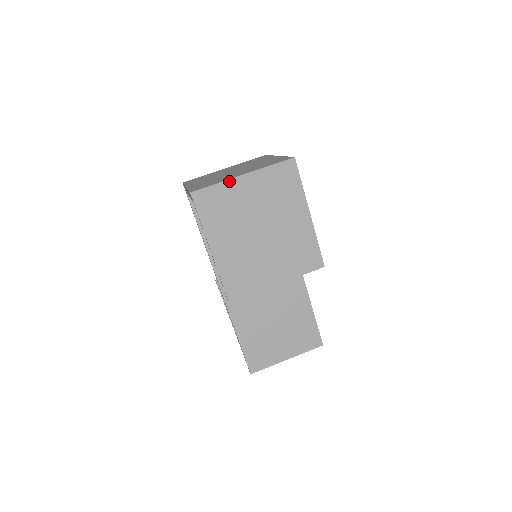
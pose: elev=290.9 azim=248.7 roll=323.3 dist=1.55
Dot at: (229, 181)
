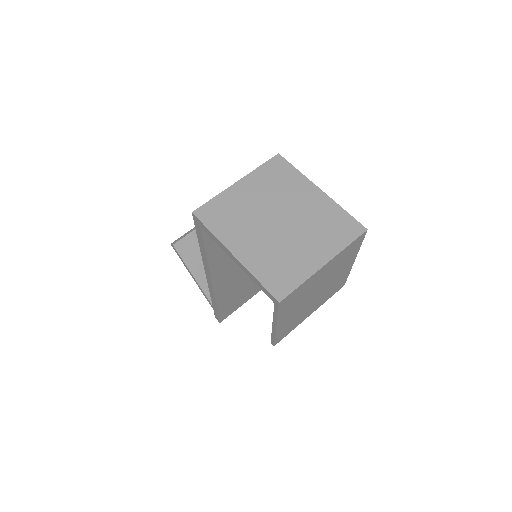
Dot at: (313, 276)
